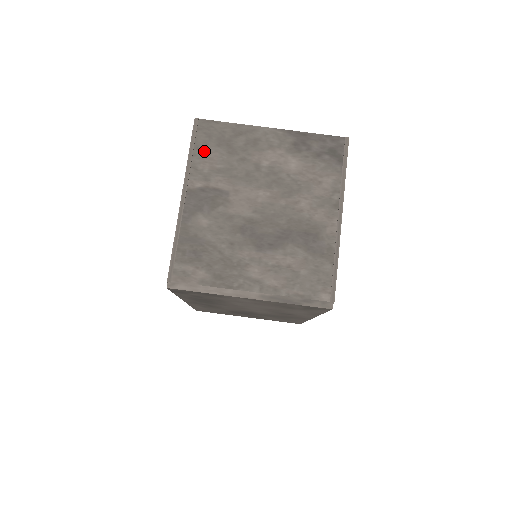
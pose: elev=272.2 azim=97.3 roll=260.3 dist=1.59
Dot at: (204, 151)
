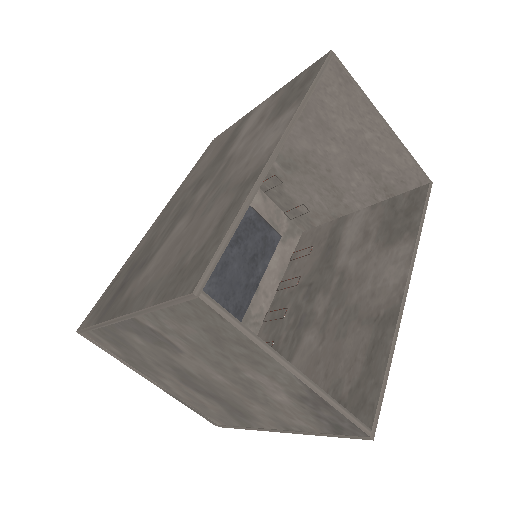
Dot at: (180, 318)
